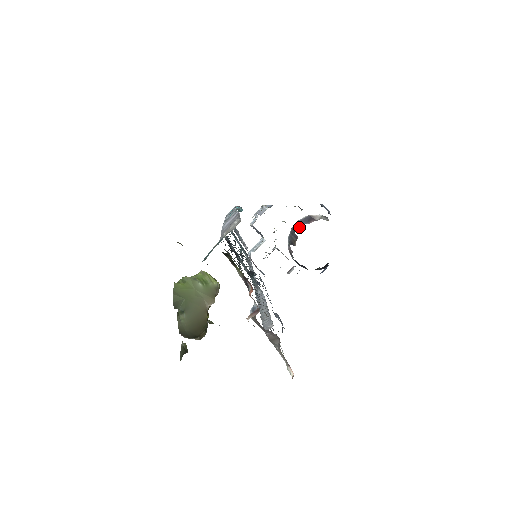
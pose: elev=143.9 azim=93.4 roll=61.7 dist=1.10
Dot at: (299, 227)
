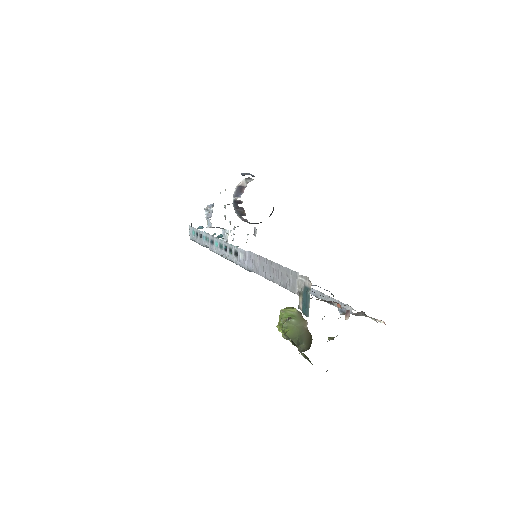
Dot at: (238, 200)
